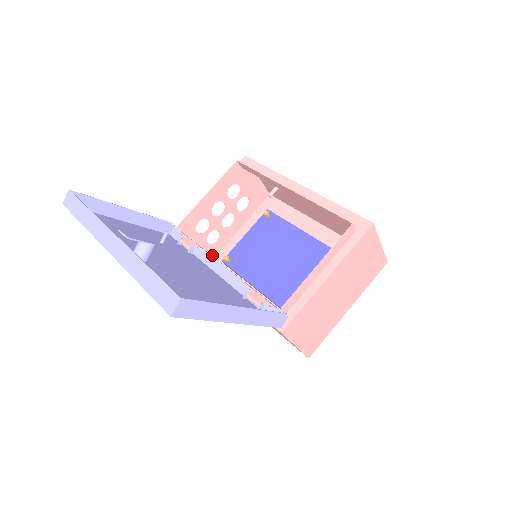
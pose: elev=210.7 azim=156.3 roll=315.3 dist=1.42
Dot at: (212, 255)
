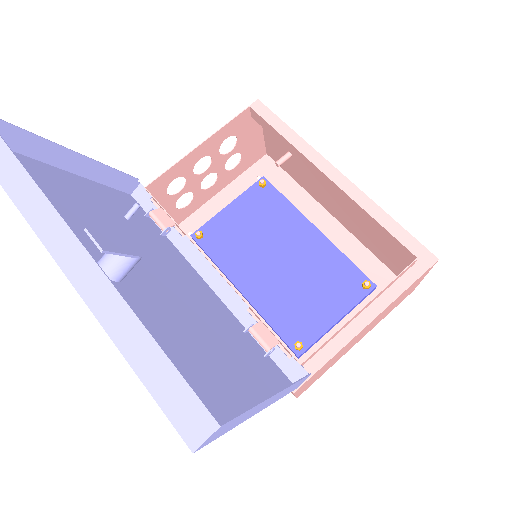
Dot at: (200, 250)
